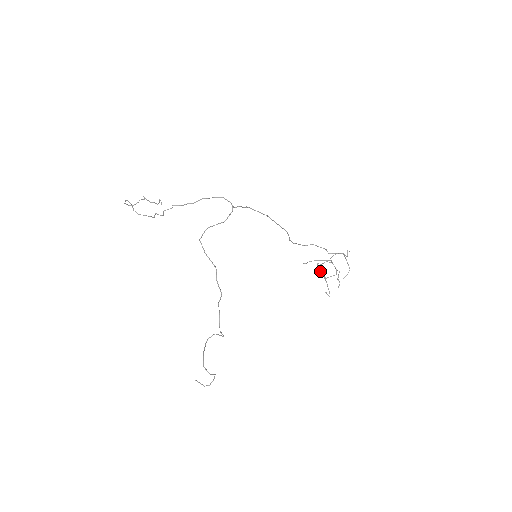
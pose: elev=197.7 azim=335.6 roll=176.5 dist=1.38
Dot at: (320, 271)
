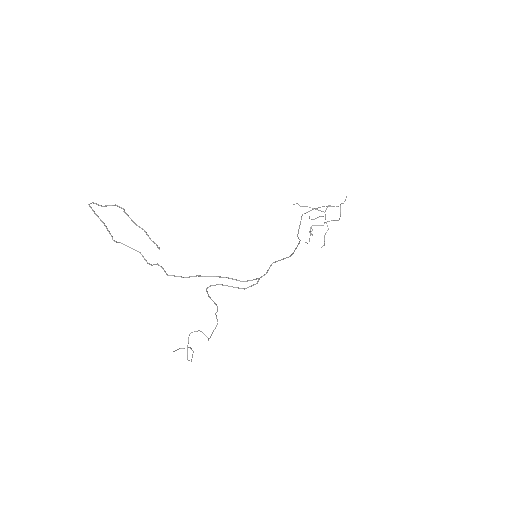
Dot at: occluded
